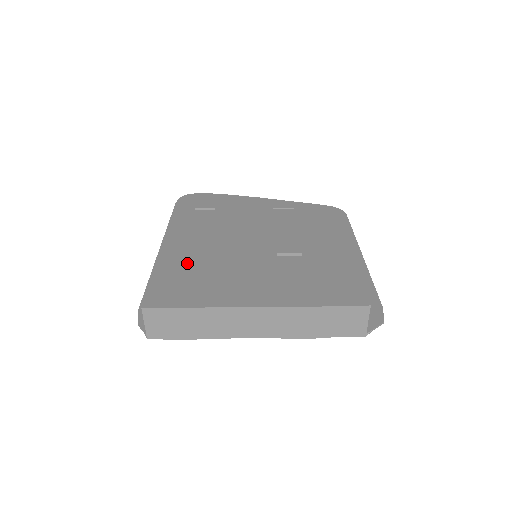
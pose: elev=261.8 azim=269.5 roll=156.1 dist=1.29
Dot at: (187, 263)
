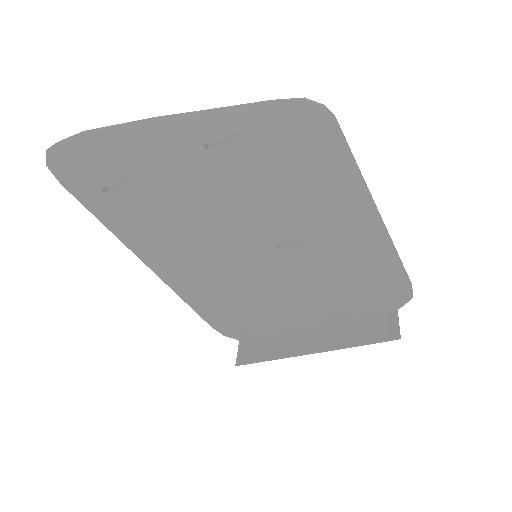
Dot at: (198, 282)
